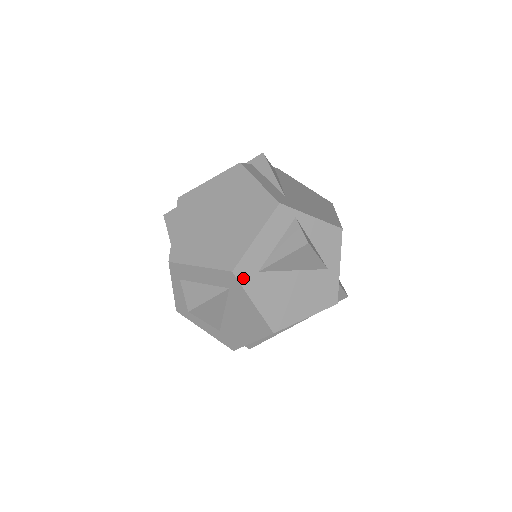
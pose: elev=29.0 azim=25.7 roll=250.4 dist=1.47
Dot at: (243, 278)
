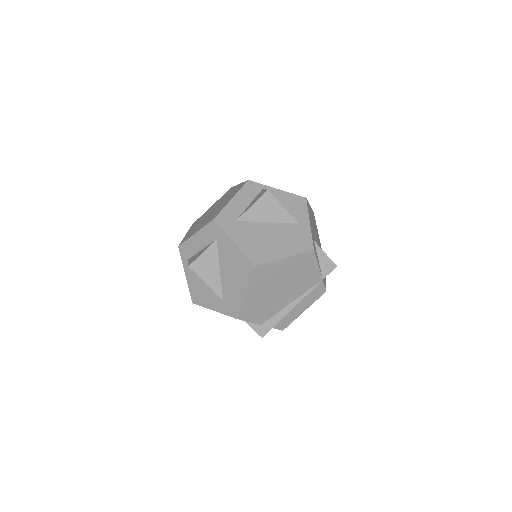
Dot at: (223, 224)
